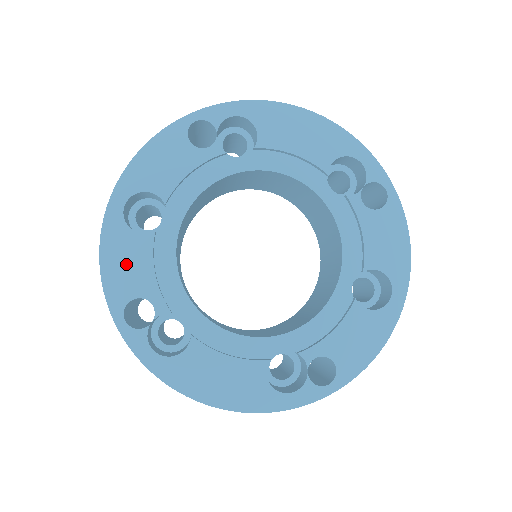
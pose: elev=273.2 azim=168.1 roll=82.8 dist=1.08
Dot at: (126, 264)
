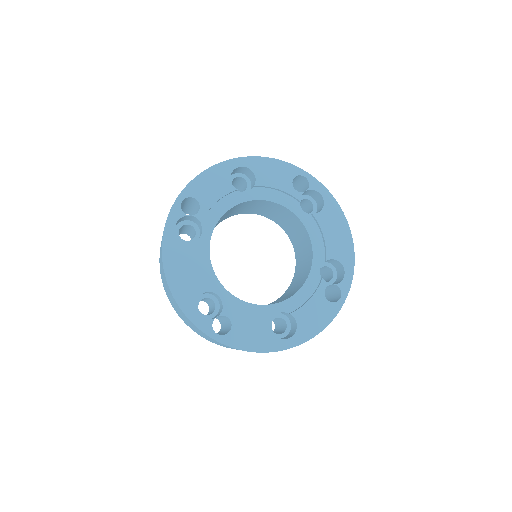
Dot at: (211, 185)
